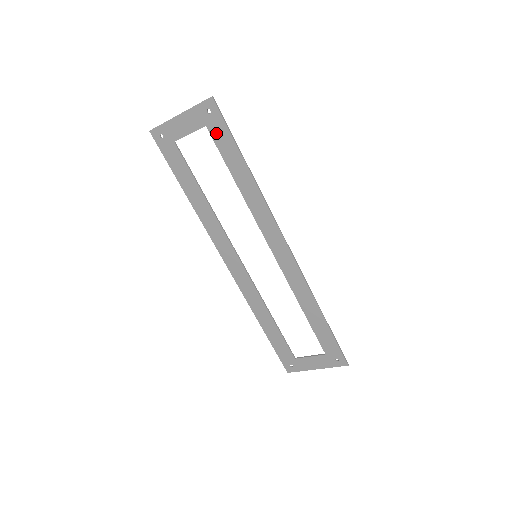
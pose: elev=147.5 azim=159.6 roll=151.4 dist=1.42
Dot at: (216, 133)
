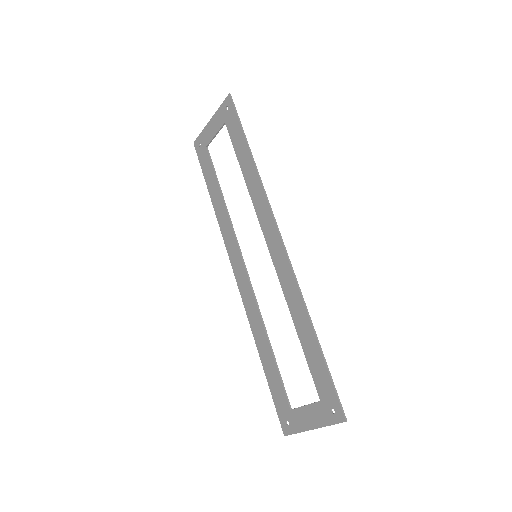
Dot at: (231, 126)
